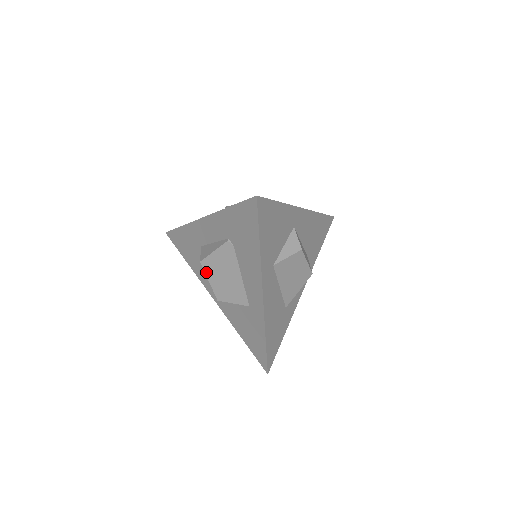
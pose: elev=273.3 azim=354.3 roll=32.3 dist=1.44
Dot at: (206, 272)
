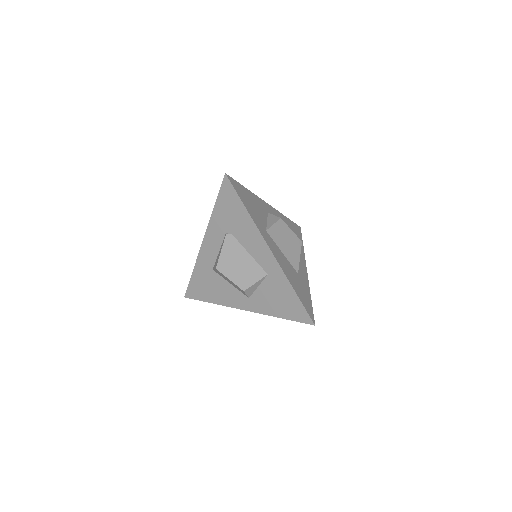
Dot at: (224, 274)
